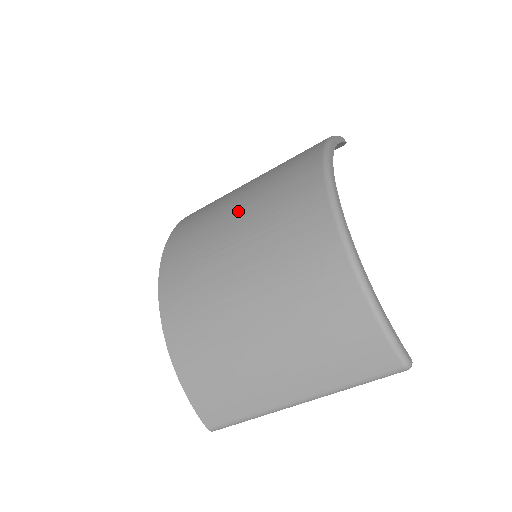
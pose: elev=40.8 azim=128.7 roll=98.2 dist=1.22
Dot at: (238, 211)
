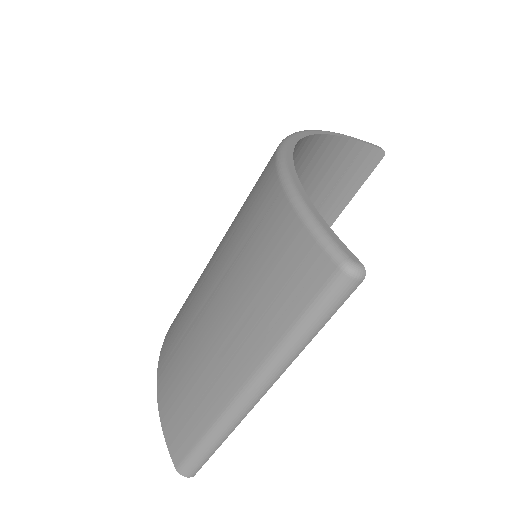
Dot at: occluded
